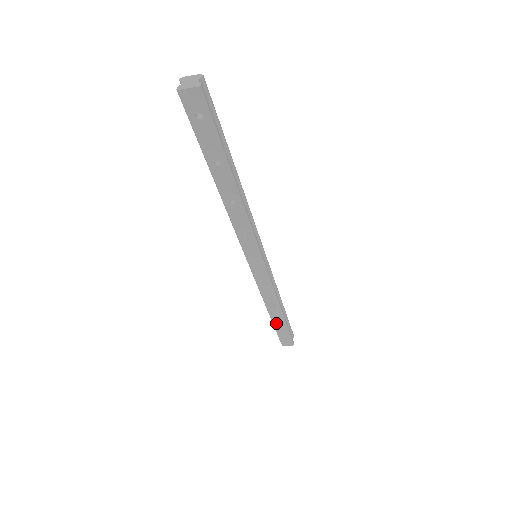
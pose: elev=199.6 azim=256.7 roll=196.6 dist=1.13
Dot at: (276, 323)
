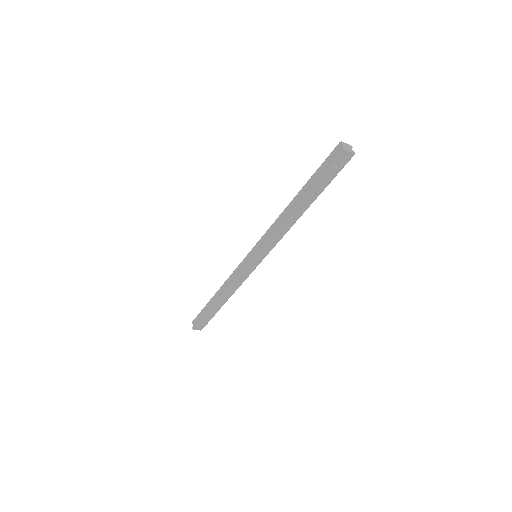
Dot at: (212, 309)
